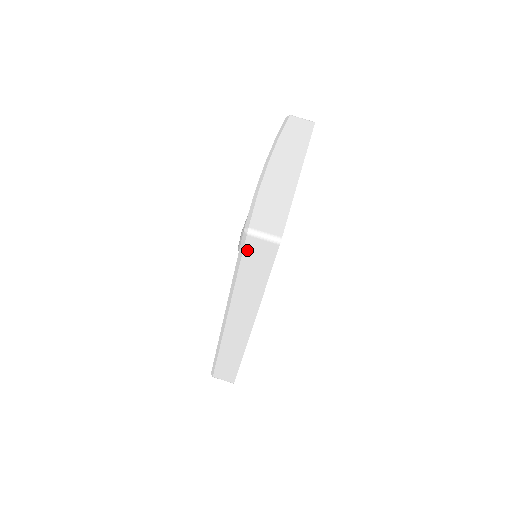
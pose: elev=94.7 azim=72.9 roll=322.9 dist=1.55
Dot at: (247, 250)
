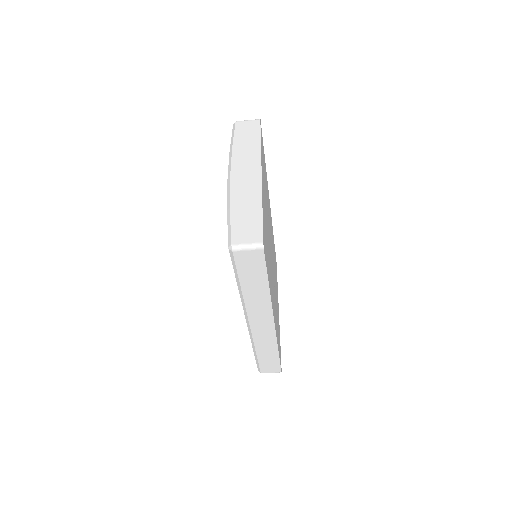
Dot at: (239, 263)
